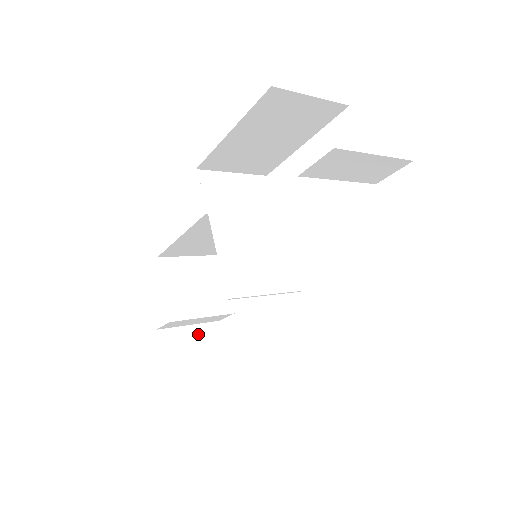
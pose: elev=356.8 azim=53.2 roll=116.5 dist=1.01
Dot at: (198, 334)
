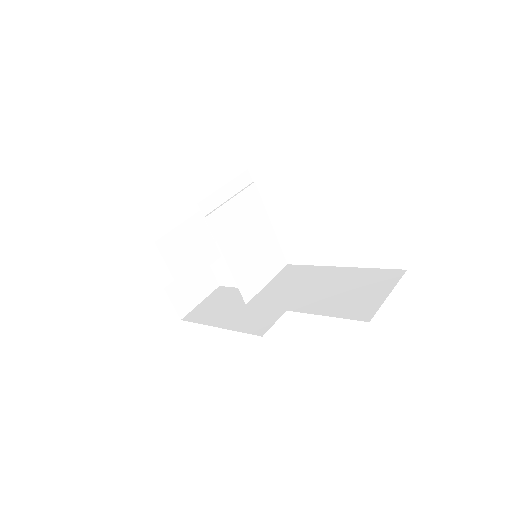
Dot at: occluded
